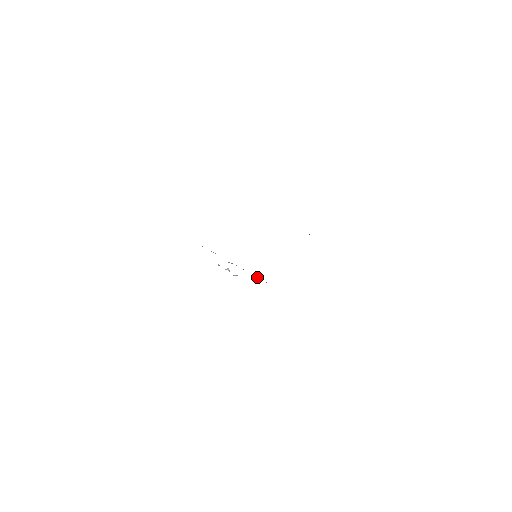
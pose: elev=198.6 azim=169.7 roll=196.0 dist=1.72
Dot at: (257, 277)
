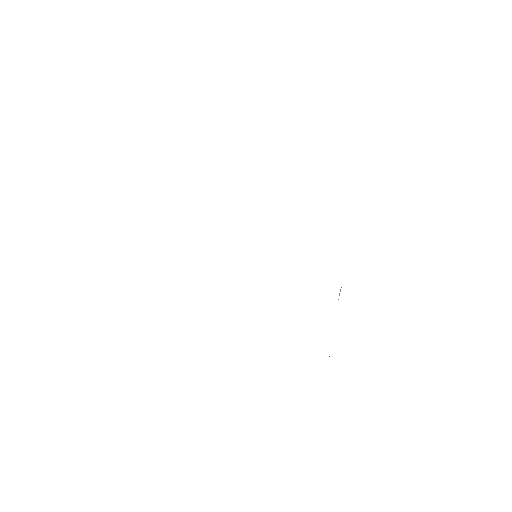
Dot at: occluded
